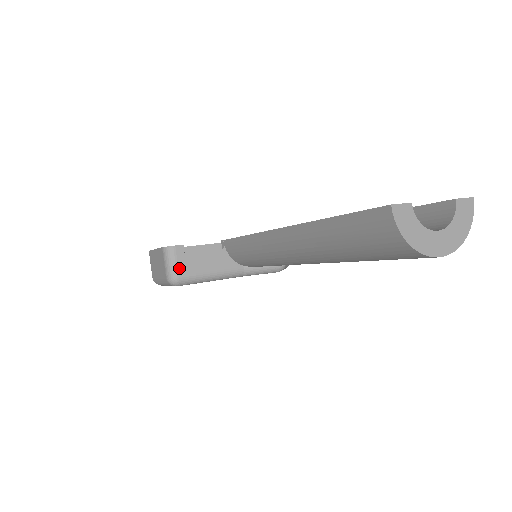
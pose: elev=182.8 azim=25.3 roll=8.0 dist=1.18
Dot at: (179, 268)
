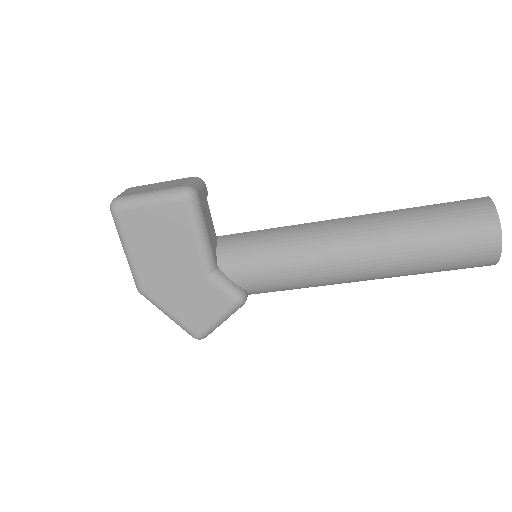
Dot at: (201, 194)
